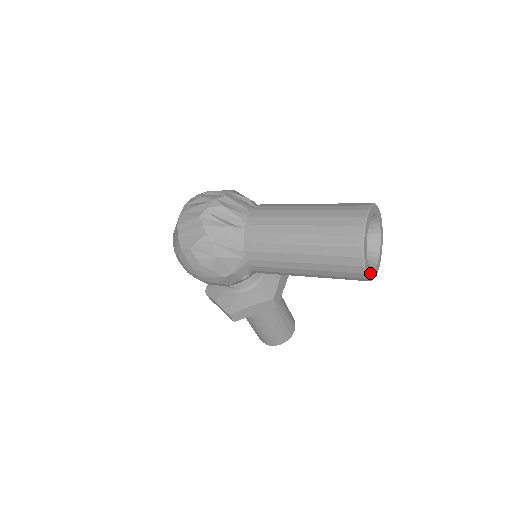
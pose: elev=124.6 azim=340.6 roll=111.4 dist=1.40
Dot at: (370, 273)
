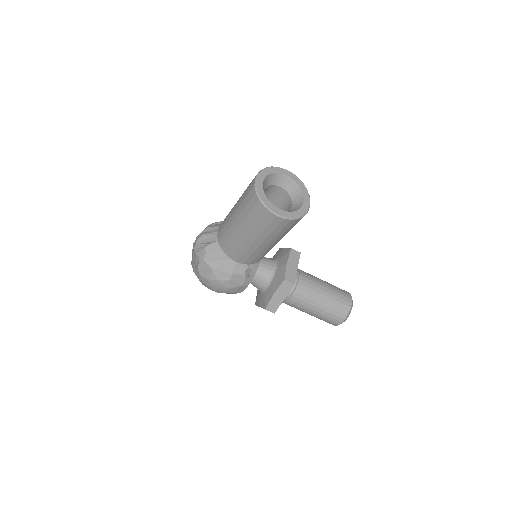
Dot at: (288, 214)
